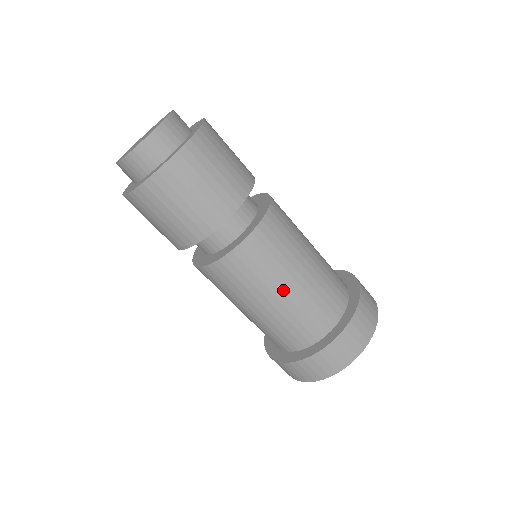
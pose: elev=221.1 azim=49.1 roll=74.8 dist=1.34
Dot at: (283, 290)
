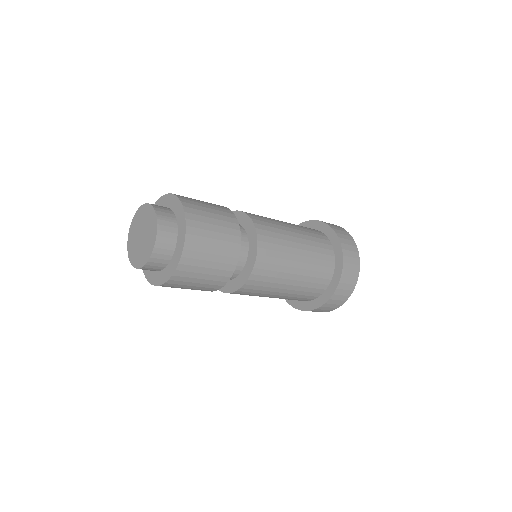
Dot at: (291, 279)
